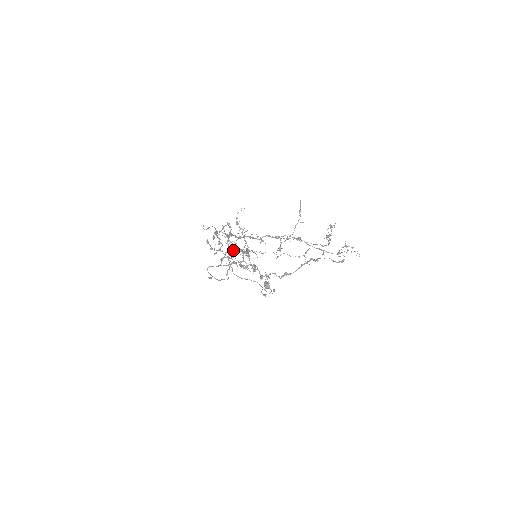
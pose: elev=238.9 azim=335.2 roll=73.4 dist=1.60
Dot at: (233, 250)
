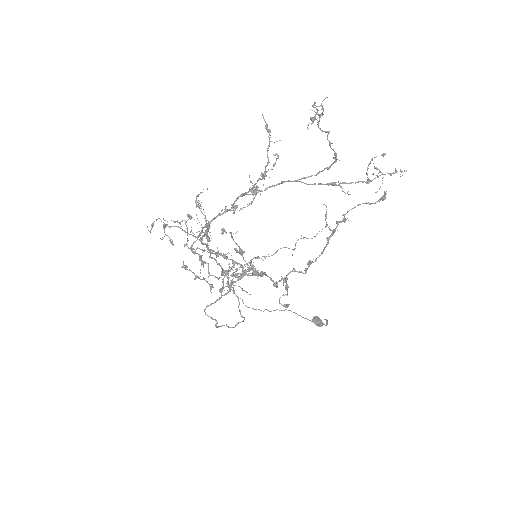
Dot at: occluded
